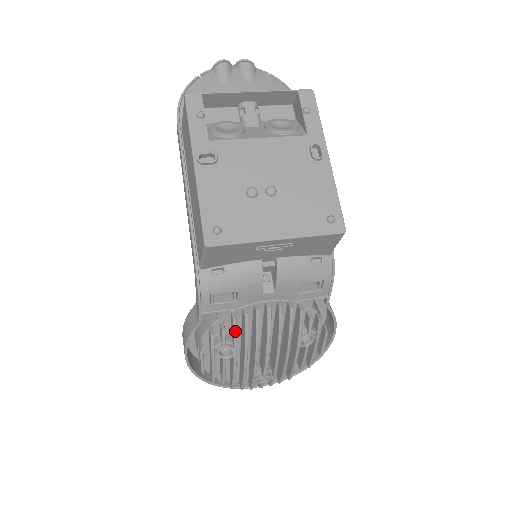
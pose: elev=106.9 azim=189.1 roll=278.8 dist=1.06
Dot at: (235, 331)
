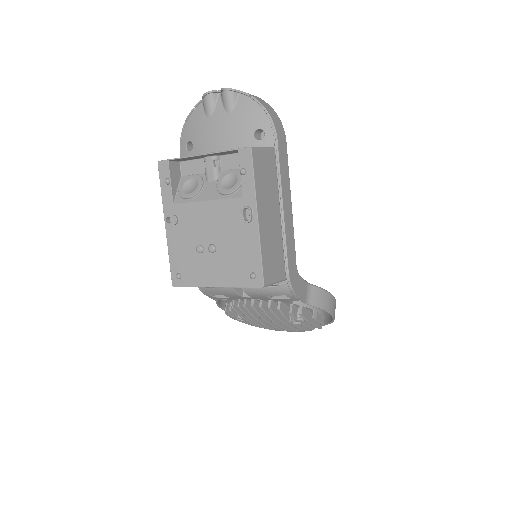
Dot at: (237, 313)
